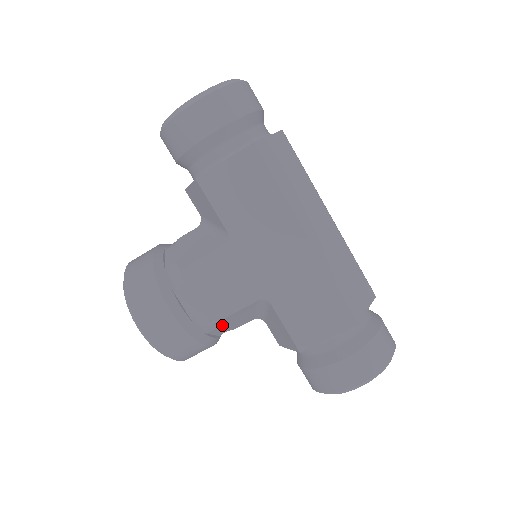
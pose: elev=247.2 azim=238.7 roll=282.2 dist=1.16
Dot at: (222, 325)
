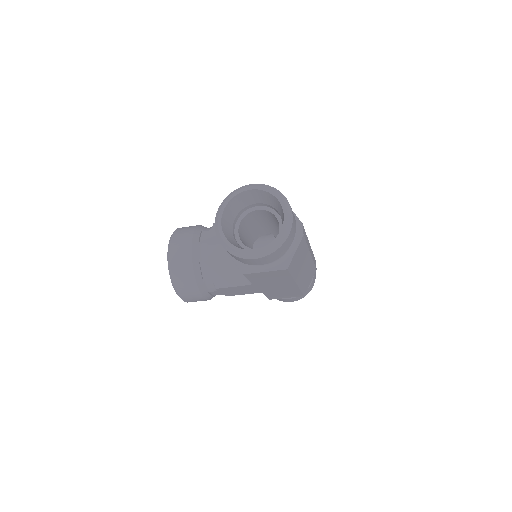
Dot at: occluded
